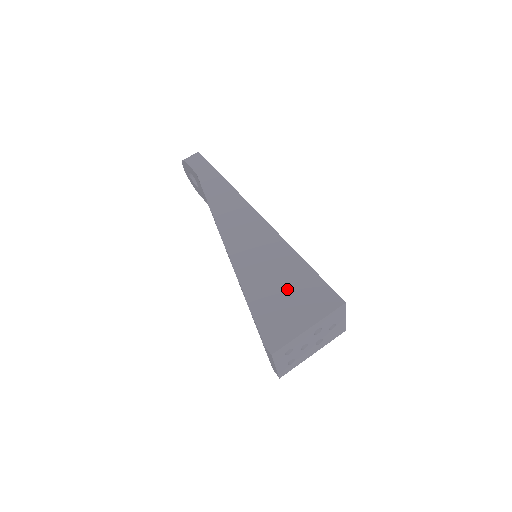
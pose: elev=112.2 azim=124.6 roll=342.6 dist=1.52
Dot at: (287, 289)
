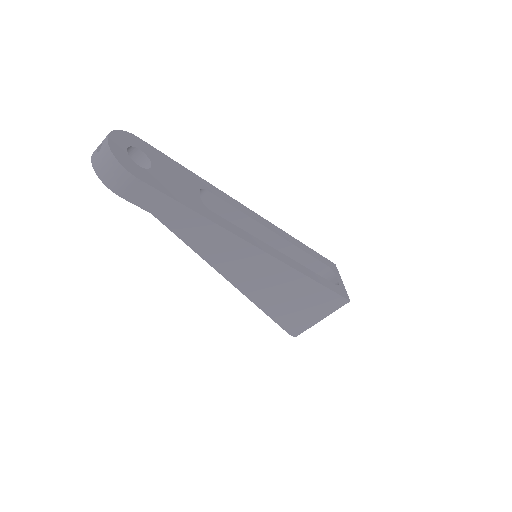
Dot at: (303, 304)
